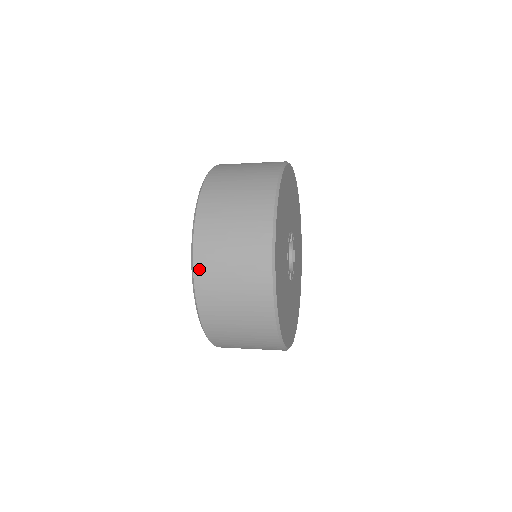
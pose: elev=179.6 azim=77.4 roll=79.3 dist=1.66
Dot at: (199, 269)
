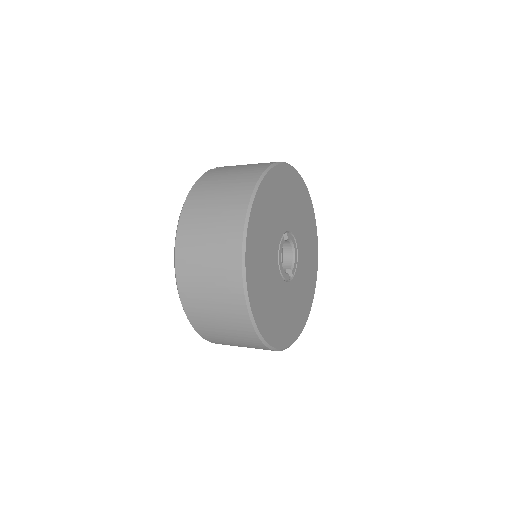
Dot at: (192, 318)
